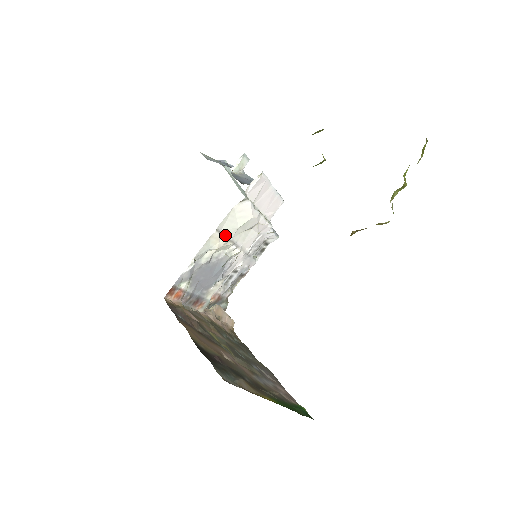
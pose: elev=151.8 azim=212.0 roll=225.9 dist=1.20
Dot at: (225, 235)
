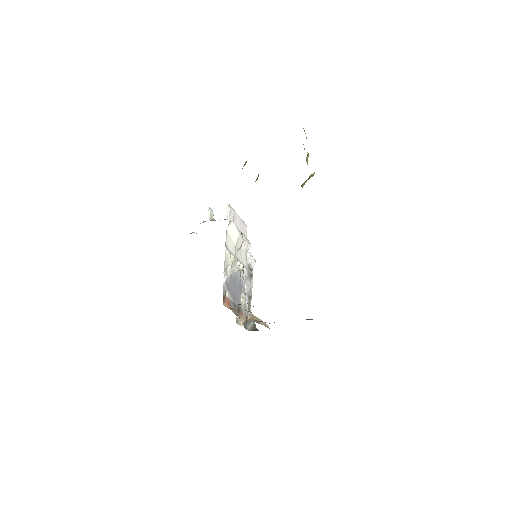
Dot at: (231, 253)
